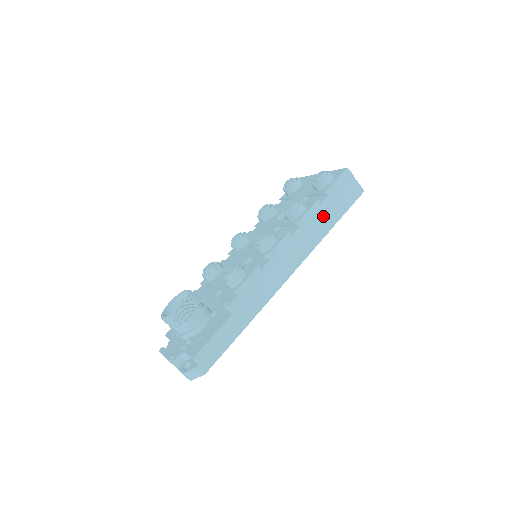
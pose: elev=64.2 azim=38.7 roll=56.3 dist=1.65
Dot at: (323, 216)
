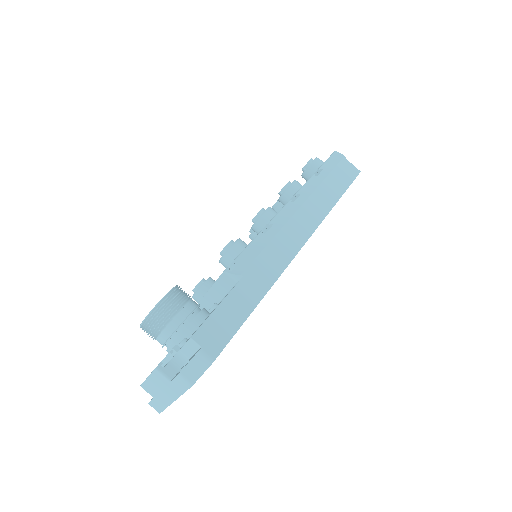
Dot at: (324, 188)
